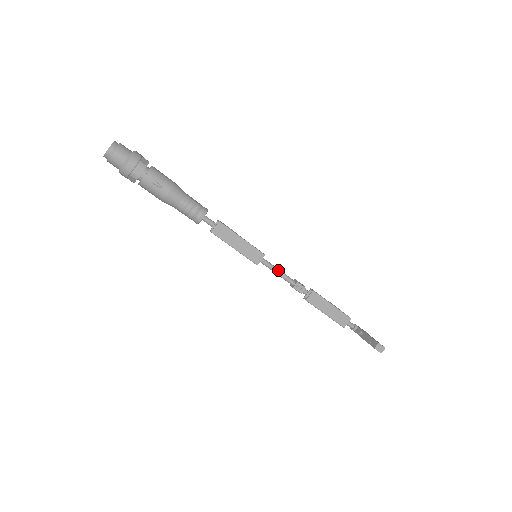
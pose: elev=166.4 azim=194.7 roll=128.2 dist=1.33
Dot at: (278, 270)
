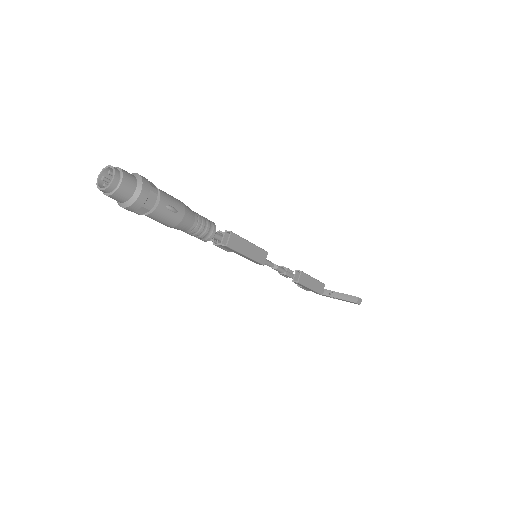
Dot at: (272, 263)
